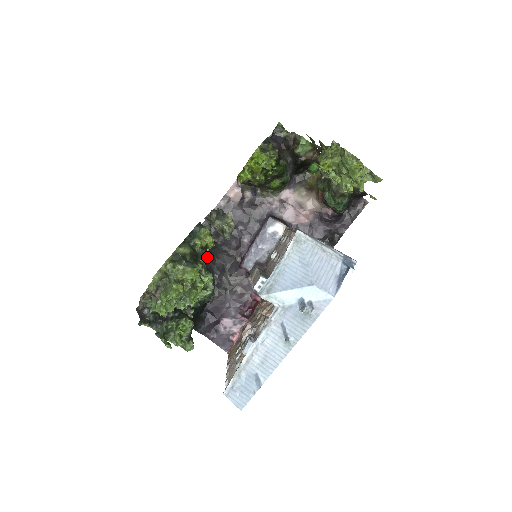
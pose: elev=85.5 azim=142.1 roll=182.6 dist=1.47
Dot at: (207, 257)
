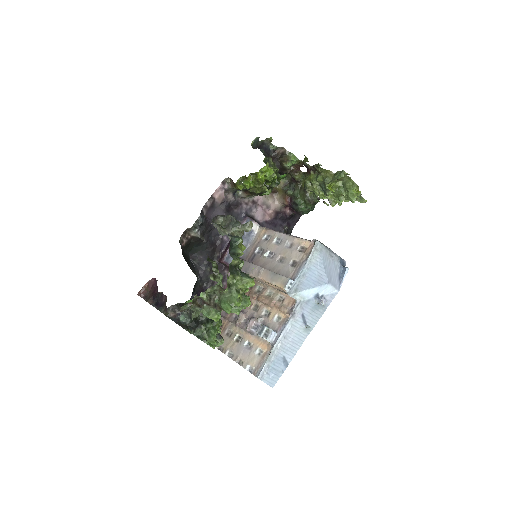
Dot at: (243, 264)
